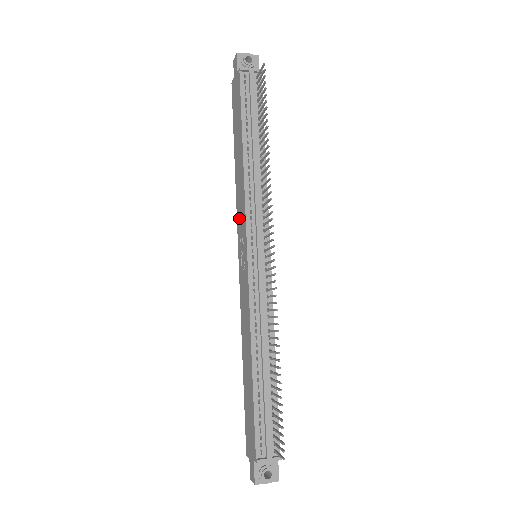
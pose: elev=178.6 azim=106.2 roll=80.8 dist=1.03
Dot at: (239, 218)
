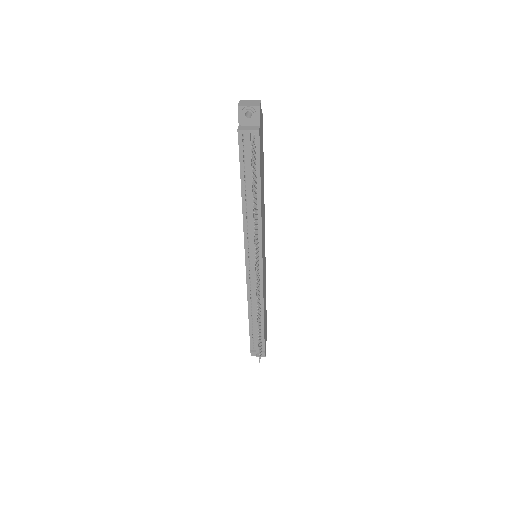
Dot at: occluded
